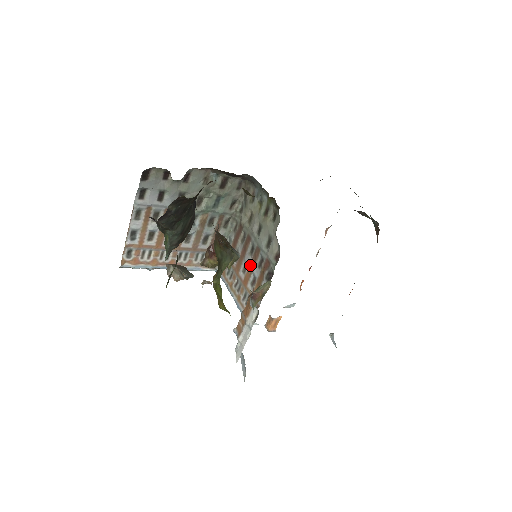
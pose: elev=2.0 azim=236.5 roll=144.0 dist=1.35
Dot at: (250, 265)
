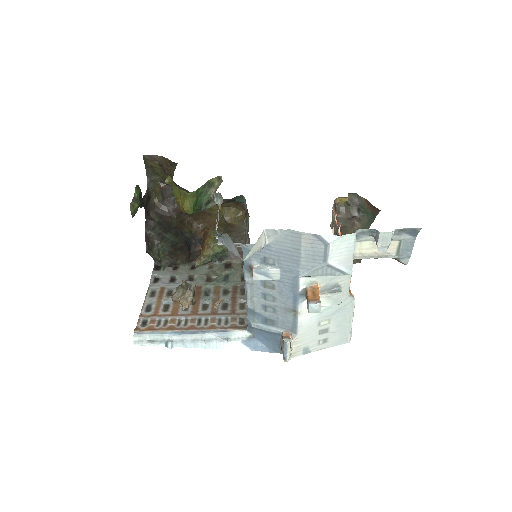
Dot at: occluded
